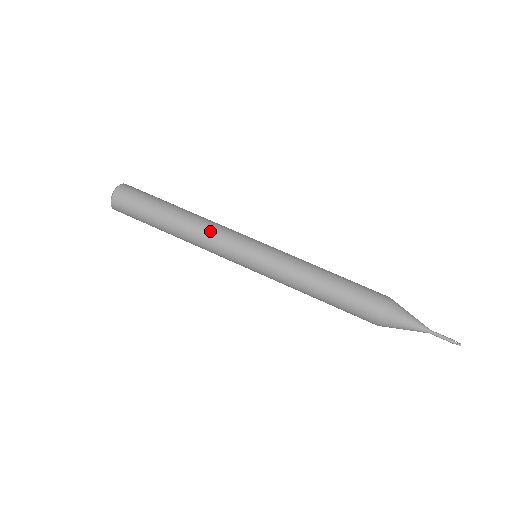
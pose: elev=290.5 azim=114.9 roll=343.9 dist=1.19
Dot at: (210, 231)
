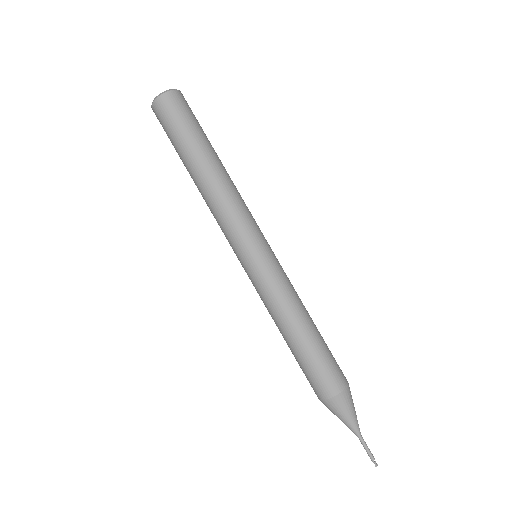
Dot at: (225, 205)
